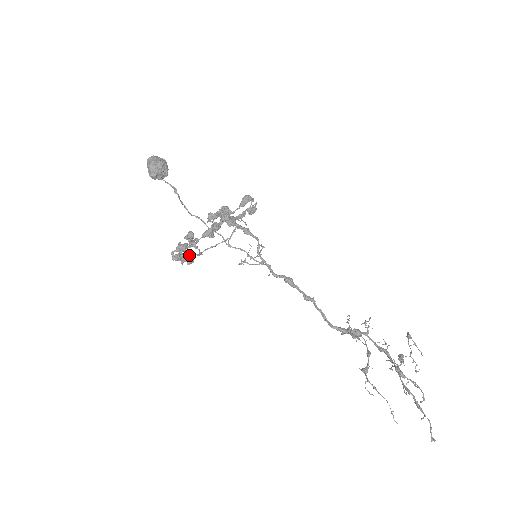
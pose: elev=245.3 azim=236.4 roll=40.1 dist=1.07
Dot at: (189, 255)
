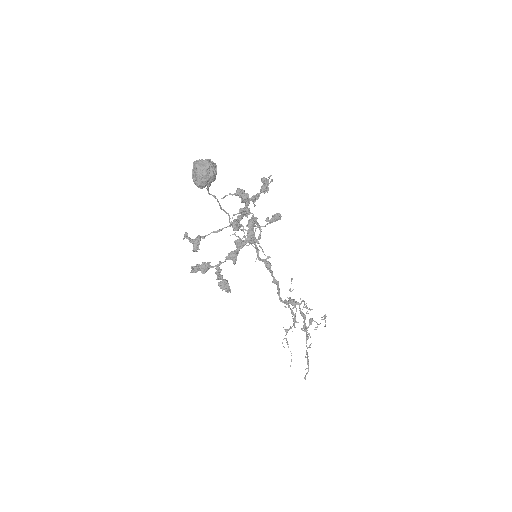
Dot at: (196, 239)
